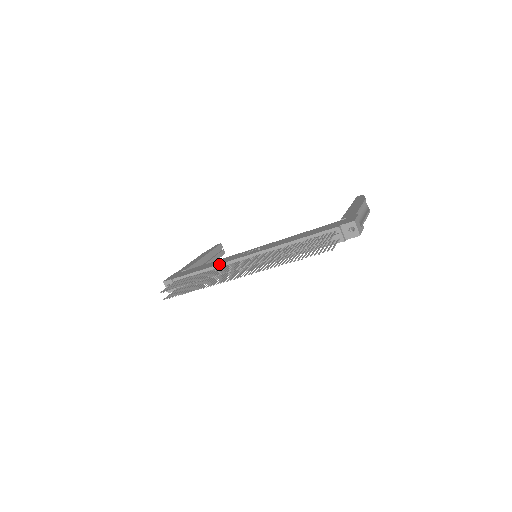
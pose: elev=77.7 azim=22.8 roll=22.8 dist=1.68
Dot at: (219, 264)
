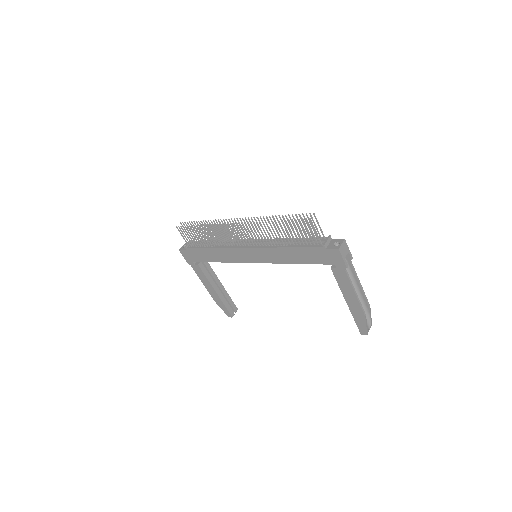
Dot at: occluded
